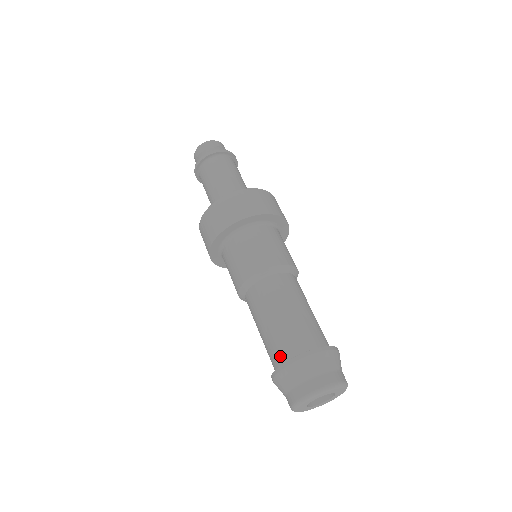
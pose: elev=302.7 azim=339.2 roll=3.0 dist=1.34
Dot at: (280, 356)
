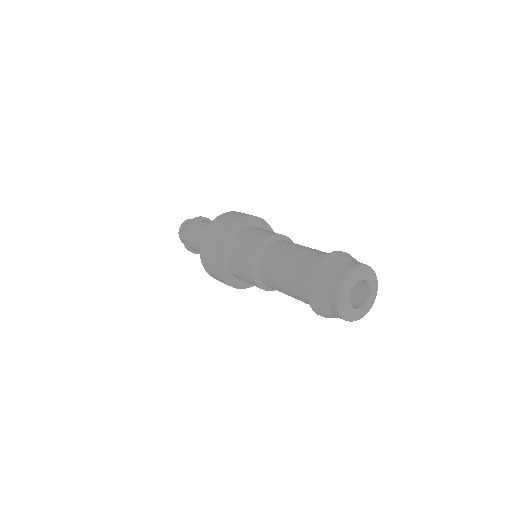
Dot at: (306, 295)
